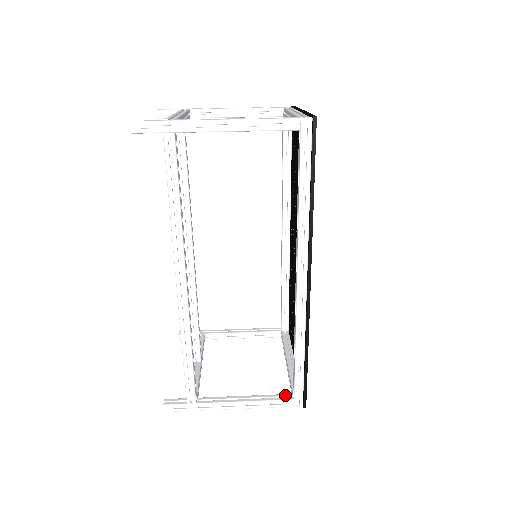
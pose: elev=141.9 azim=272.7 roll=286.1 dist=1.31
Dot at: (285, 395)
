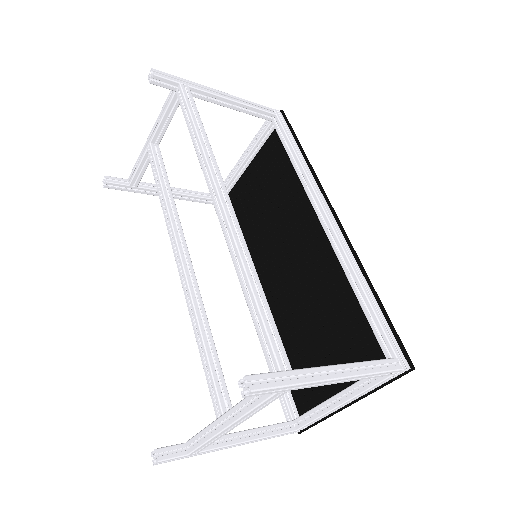
Dot at: occluded
